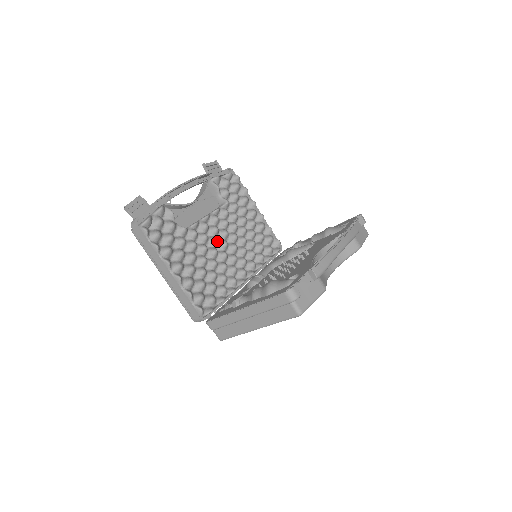
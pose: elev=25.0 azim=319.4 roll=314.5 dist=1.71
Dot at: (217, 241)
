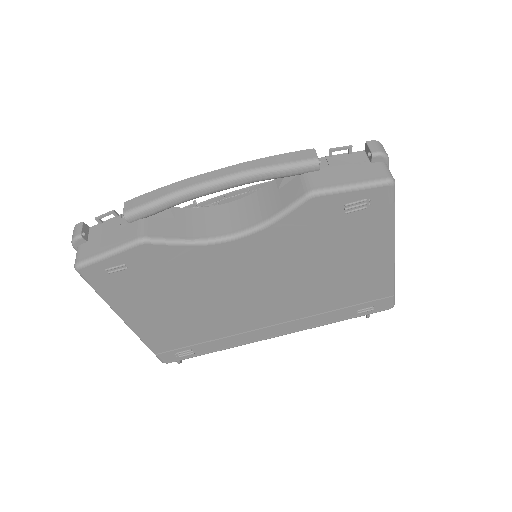
Dot at: occluded
